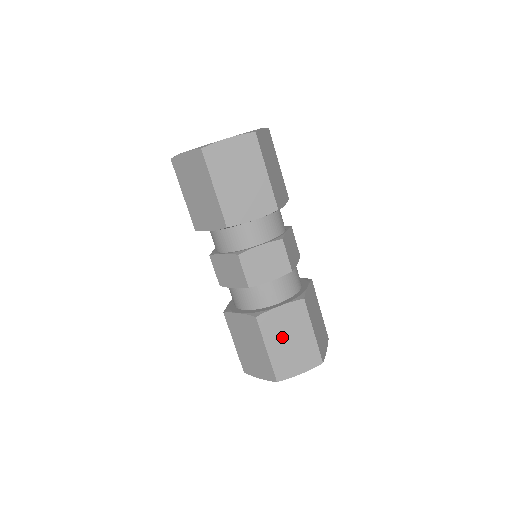
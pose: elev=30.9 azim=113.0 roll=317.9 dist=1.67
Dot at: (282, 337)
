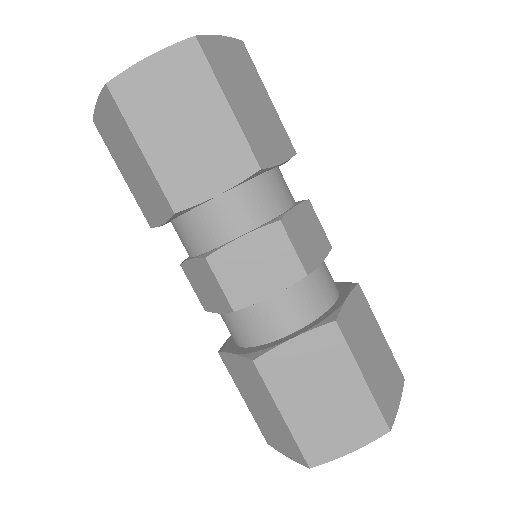
Dot at: (306, 391)
